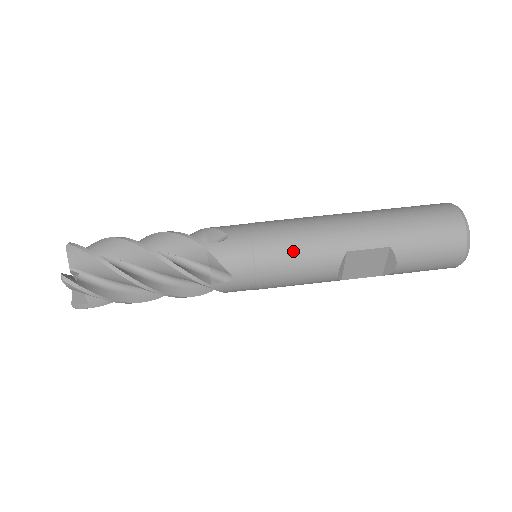
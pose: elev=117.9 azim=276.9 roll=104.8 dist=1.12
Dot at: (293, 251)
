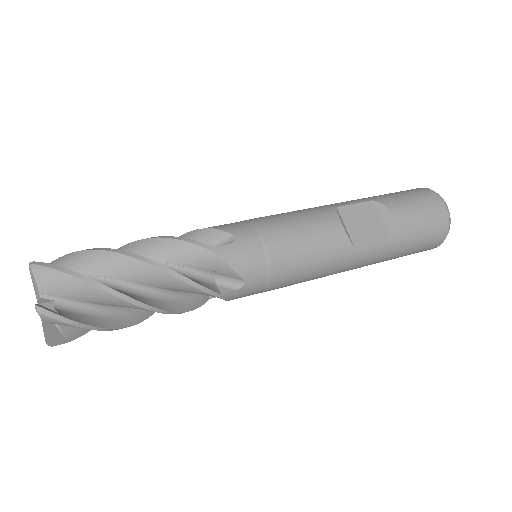
Dot at: (287, 214)
